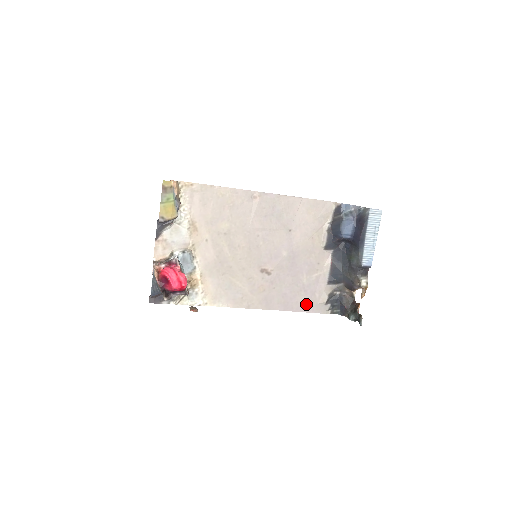
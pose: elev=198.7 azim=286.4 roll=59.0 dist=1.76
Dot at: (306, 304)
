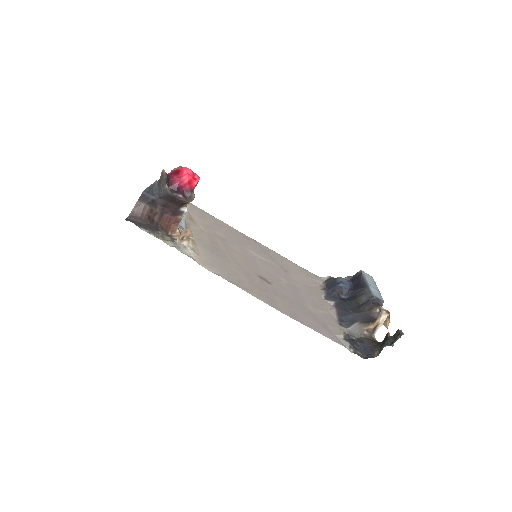
Dot at: (319, 328)
